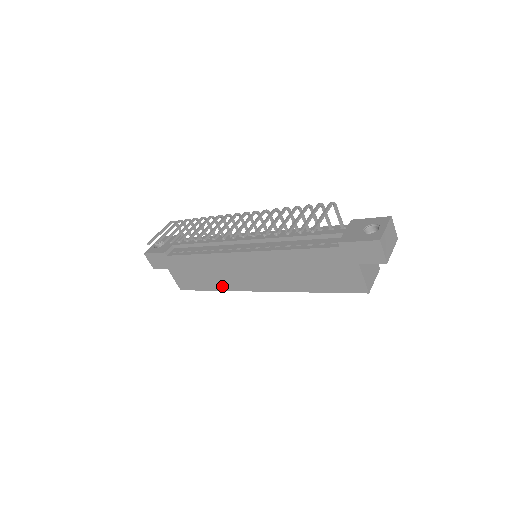
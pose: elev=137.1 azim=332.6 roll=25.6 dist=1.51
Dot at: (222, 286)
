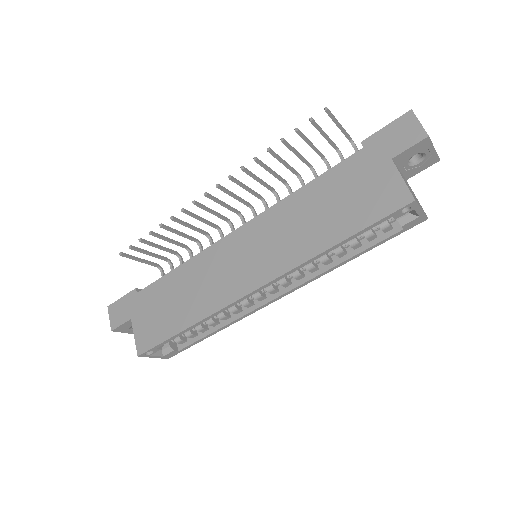
Dot at: (201, 311)
